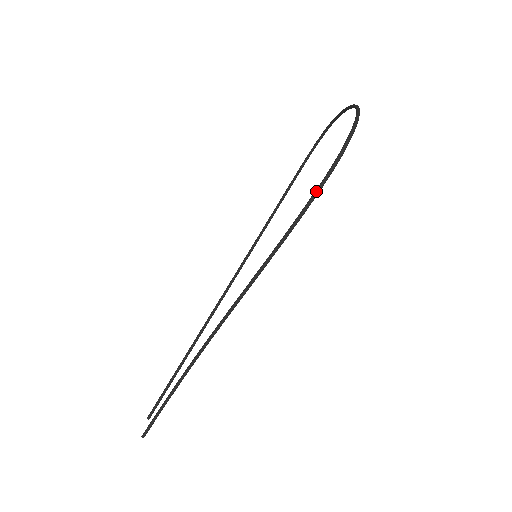
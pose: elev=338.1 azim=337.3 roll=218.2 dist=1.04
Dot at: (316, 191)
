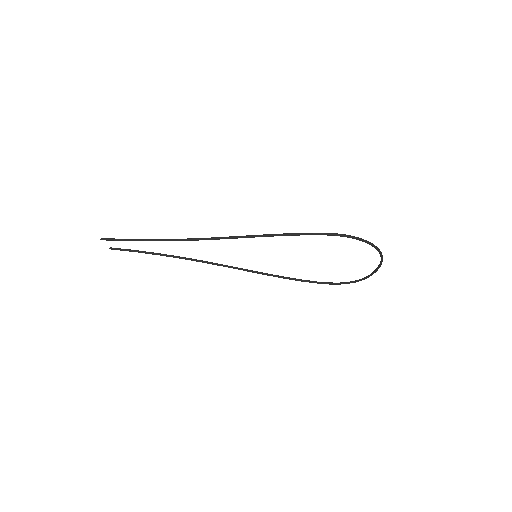
Dot at: (318, 233)
